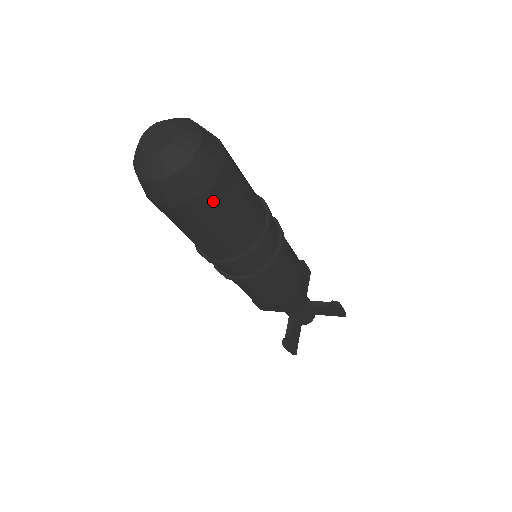
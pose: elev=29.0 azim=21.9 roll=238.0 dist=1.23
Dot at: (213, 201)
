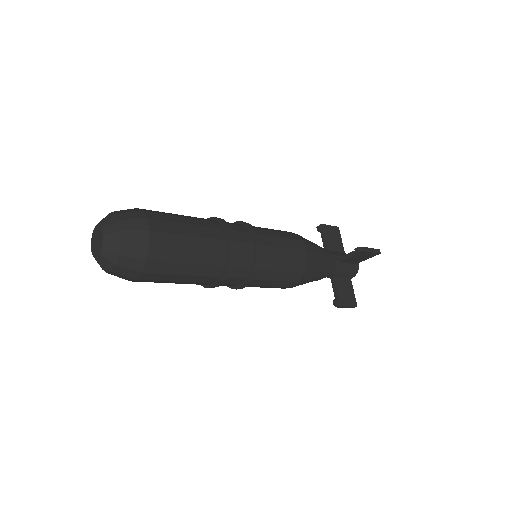
Dot at: (160, 258)
